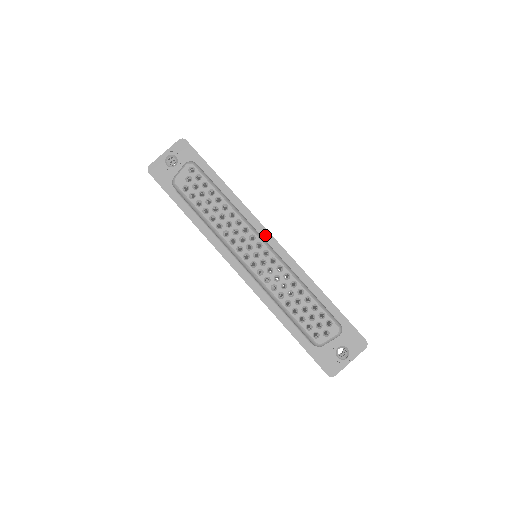
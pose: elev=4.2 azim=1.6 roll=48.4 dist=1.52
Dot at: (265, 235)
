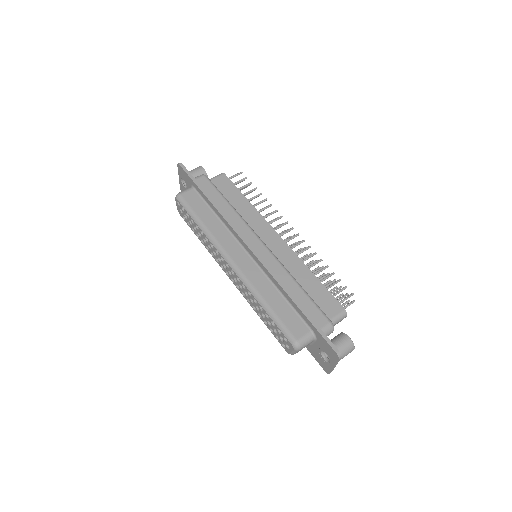
Dot at: (243, 244)
